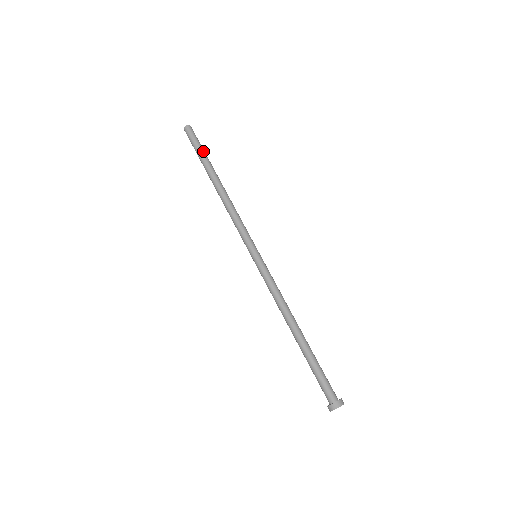
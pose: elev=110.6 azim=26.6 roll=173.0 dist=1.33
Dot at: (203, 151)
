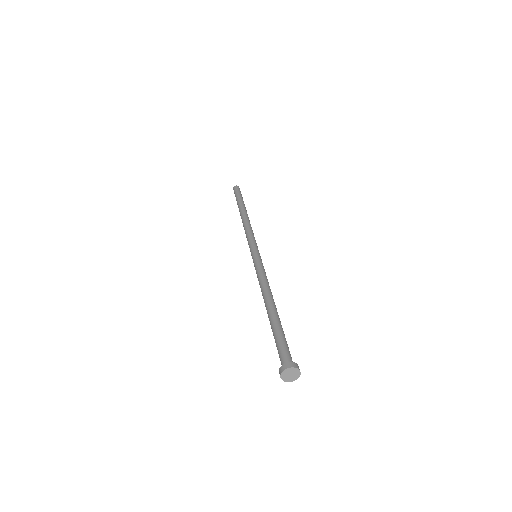
Dot at: (238, 198)
